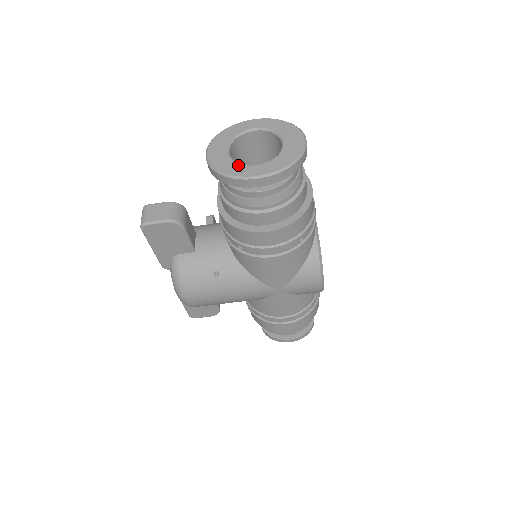
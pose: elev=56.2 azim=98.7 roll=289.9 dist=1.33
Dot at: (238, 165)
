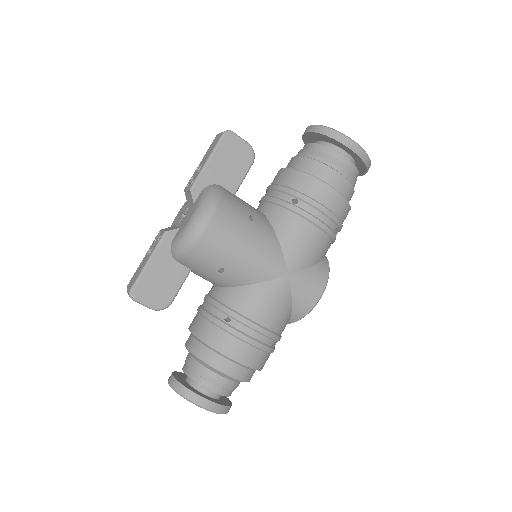
Dot at: occluded
